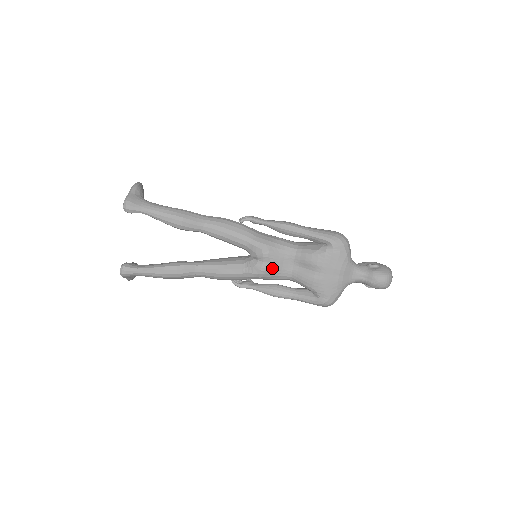
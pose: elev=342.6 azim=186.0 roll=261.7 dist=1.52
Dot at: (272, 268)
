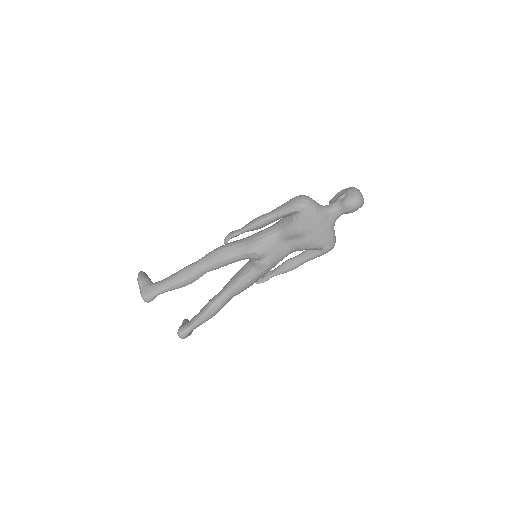
Dot at: (273, 257)
